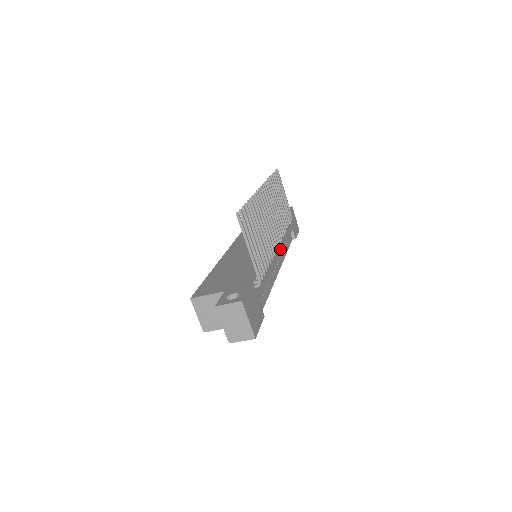
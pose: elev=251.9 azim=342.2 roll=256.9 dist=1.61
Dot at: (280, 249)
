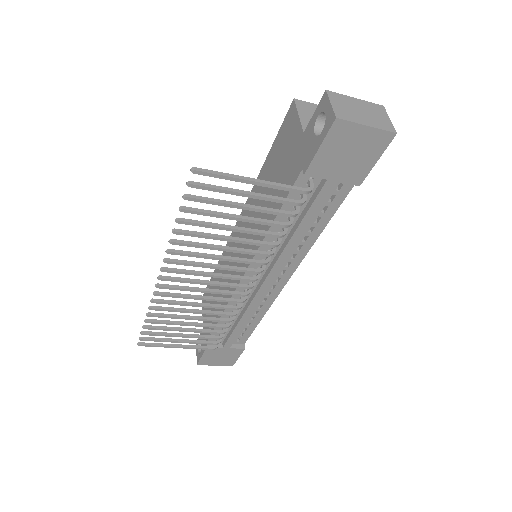
Dot at: (272, 271)
